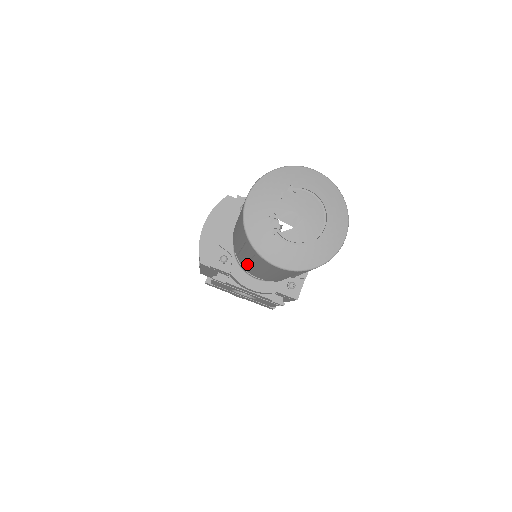
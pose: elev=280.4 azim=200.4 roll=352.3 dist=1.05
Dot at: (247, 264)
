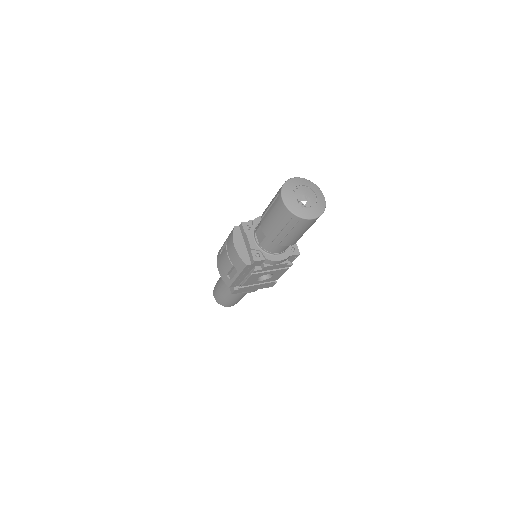
Dot at: (284, 238)
